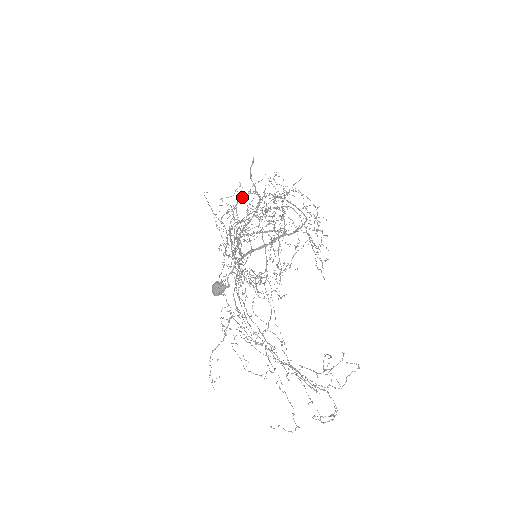
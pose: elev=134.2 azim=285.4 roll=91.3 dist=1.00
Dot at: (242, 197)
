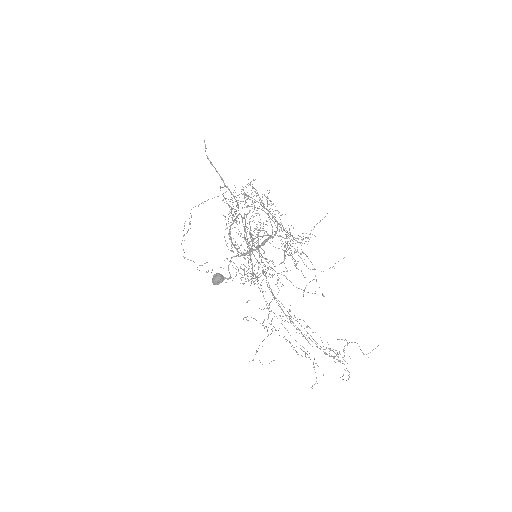
Dot at: occluded
